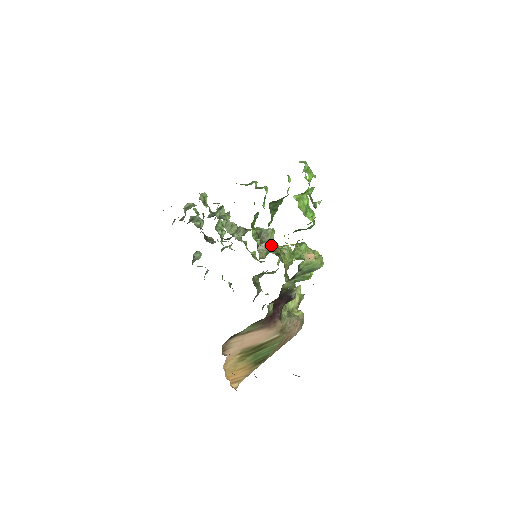
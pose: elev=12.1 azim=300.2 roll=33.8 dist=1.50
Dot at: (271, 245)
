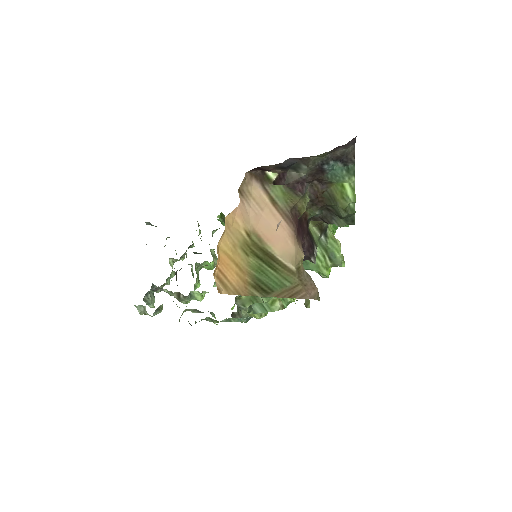
Dot at: occluded
